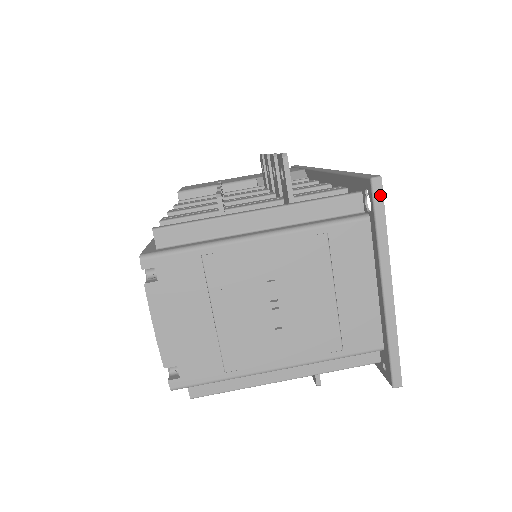
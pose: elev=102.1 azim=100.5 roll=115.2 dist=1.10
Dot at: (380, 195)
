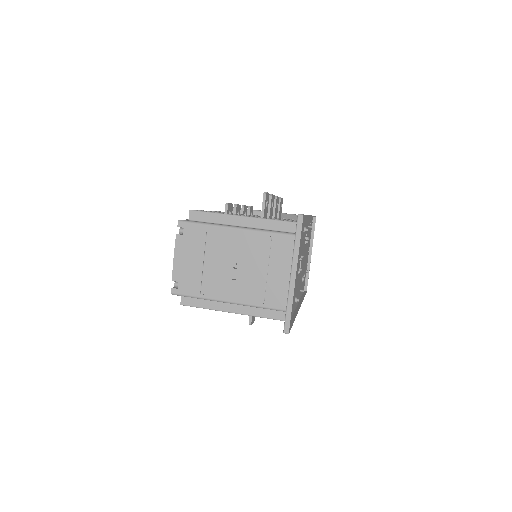
Dot at: (301, 224)
